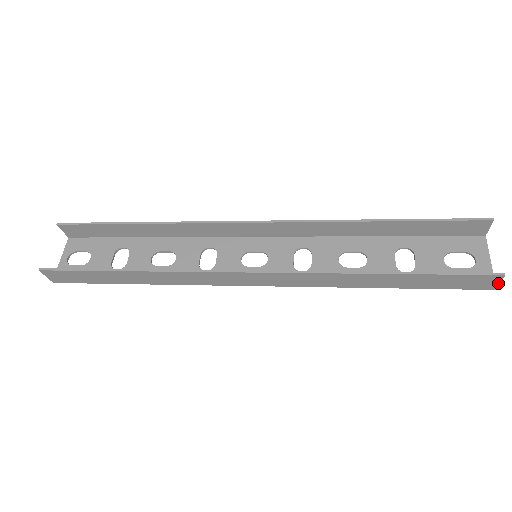
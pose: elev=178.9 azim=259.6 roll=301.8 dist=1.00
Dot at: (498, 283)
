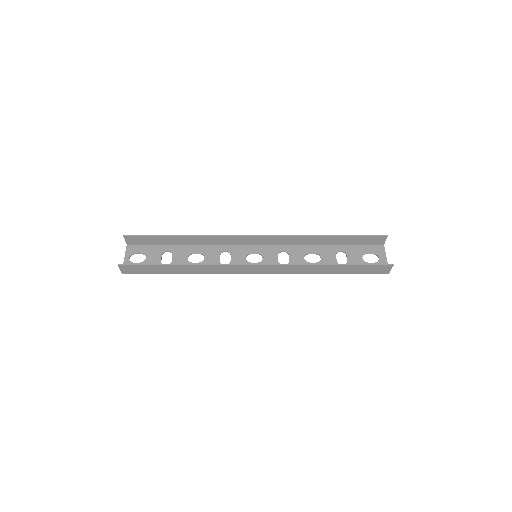
Dot at: (390, 270)
